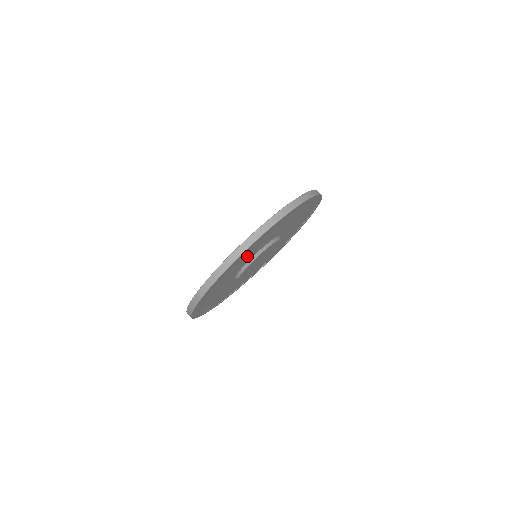
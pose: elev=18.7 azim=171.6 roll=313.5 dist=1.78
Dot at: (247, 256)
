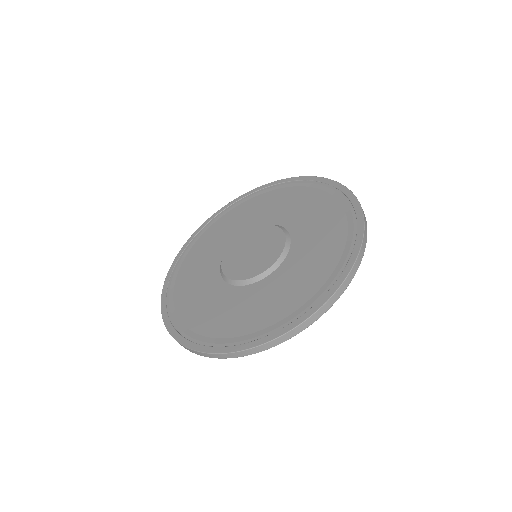
Dot at: occluded
